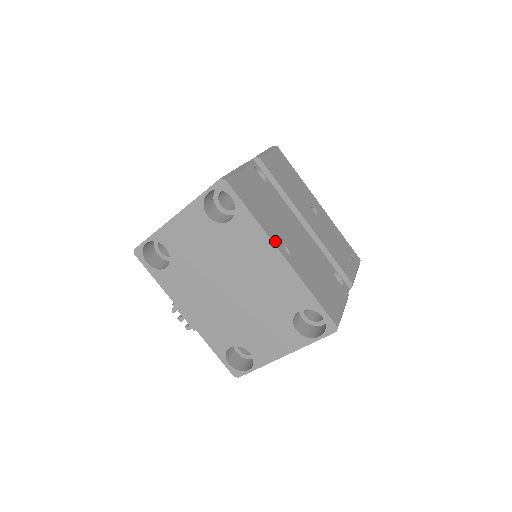
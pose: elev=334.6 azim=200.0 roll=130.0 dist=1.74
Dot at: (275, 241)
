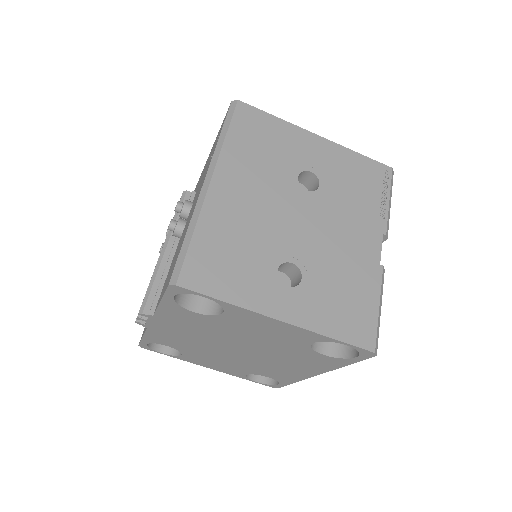
Dot at: occluded
